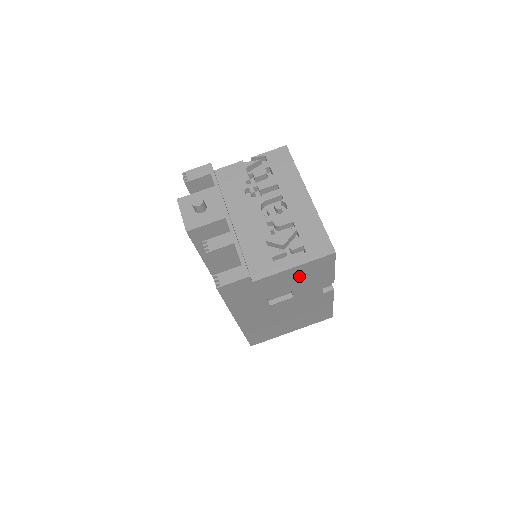
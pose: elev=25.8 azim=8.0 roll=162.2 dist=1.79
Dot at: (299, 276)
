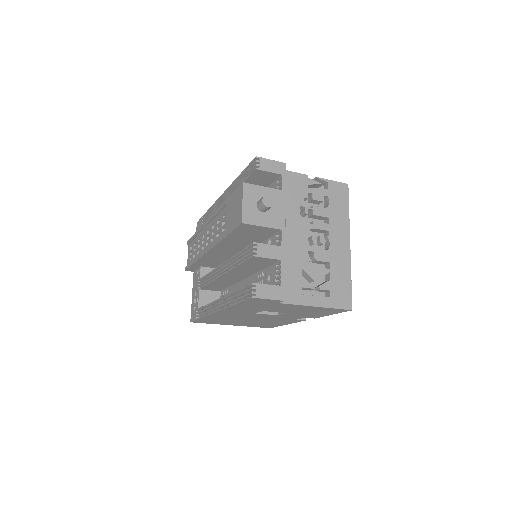
Dot at: (307, 310)
